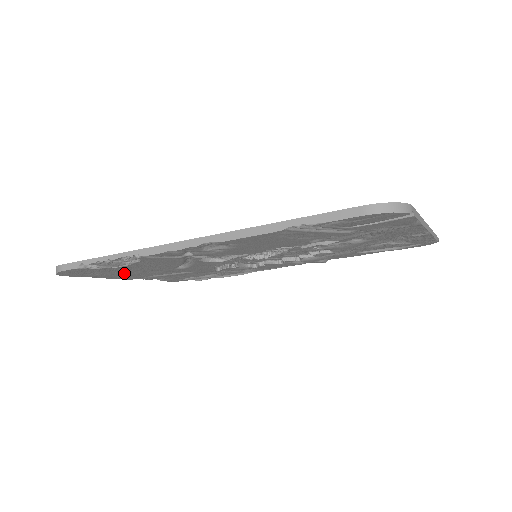
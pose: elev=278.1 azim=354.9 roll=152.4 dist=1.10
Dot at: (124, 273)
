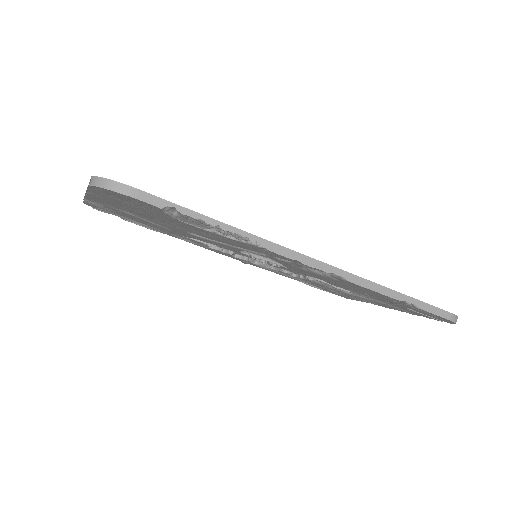
Dot at: (136, 209)
